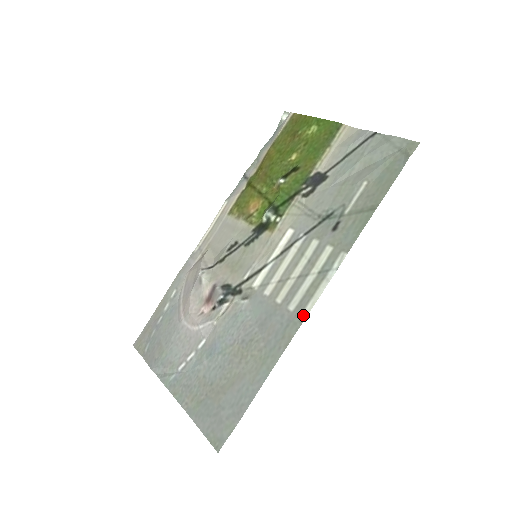
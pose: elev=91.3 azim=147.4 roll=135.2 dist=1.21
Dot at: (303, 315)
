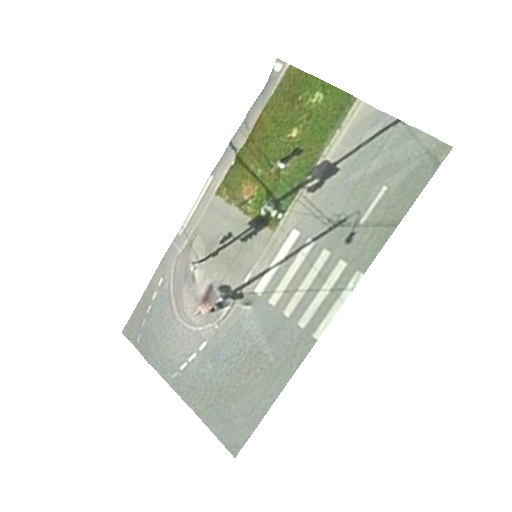
Dot at: (316, 335)
